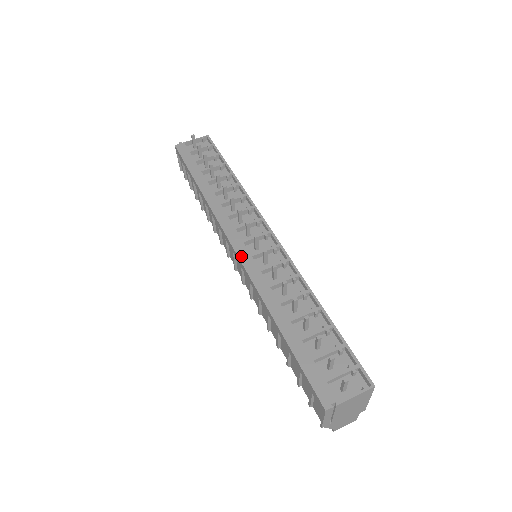
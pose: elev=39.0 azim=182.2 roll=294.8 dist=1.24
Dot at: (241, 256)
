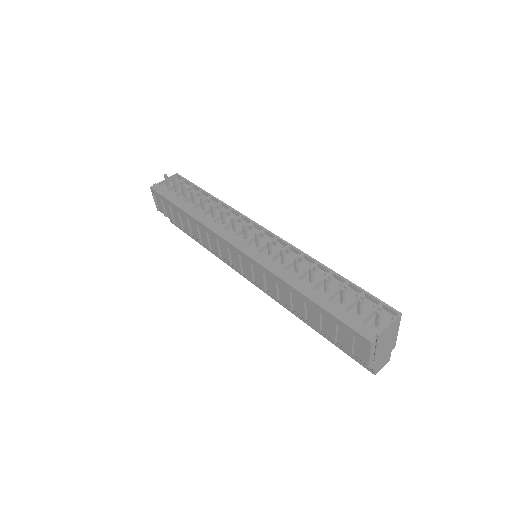
Dot at: (248, 253)
